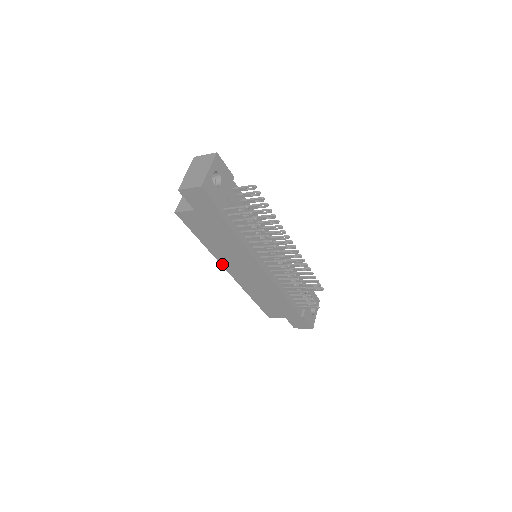
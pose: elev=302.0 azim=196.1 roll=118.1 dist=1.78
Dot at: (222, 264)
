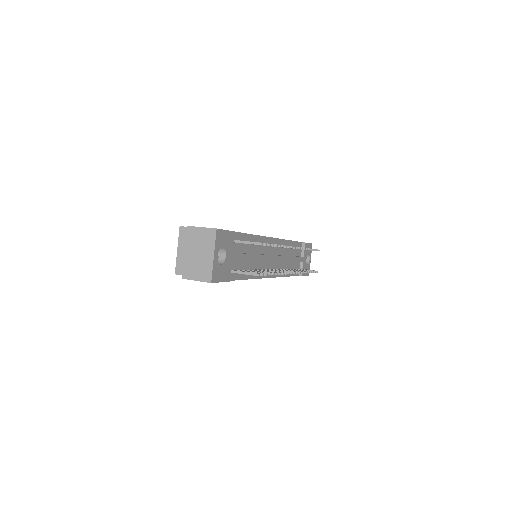
Dot at: occluded
